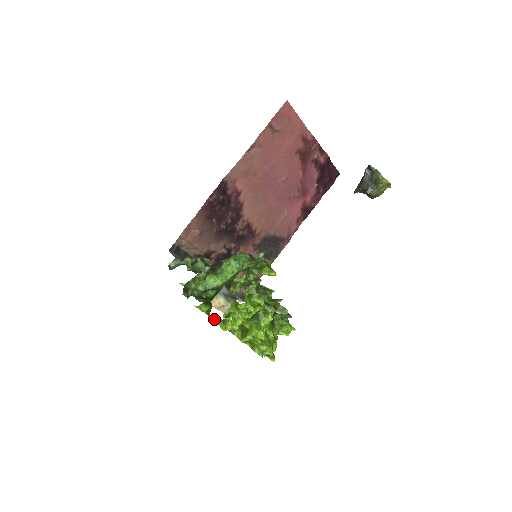
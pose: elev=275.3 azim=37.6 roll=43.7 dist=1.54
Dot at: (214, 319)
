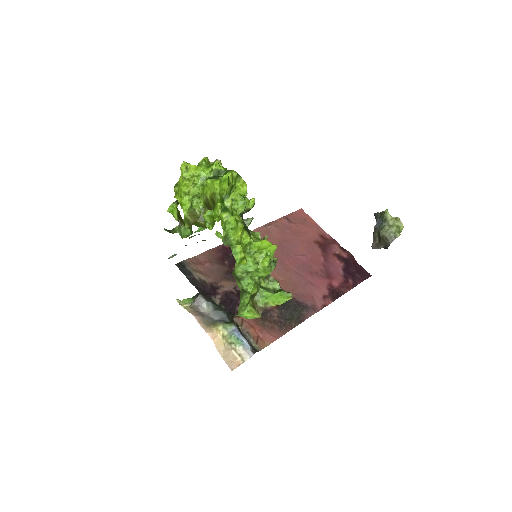
Dot at: (177, 189)
